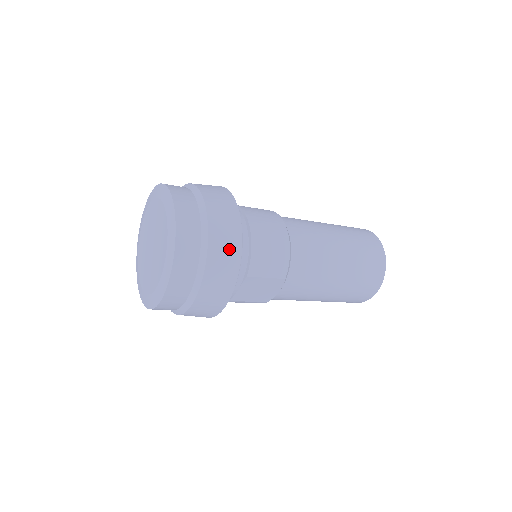
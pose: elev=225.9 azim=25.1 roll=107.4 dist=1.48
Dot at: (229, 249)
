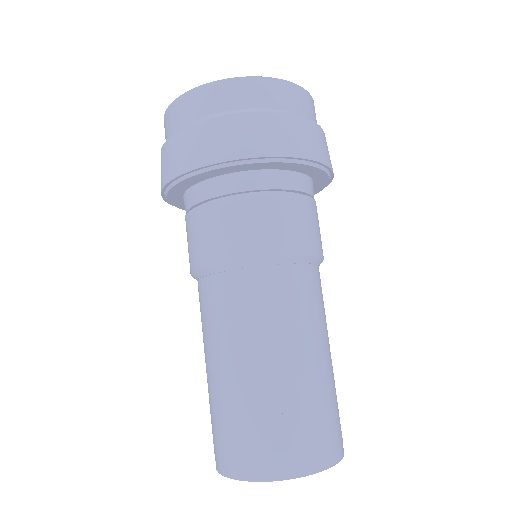
Dot at: (316, 146)
